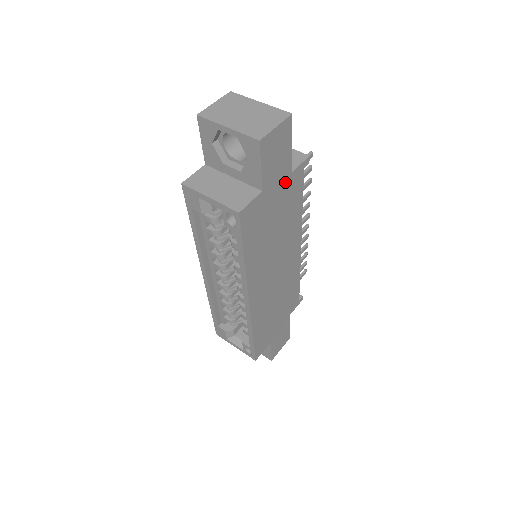
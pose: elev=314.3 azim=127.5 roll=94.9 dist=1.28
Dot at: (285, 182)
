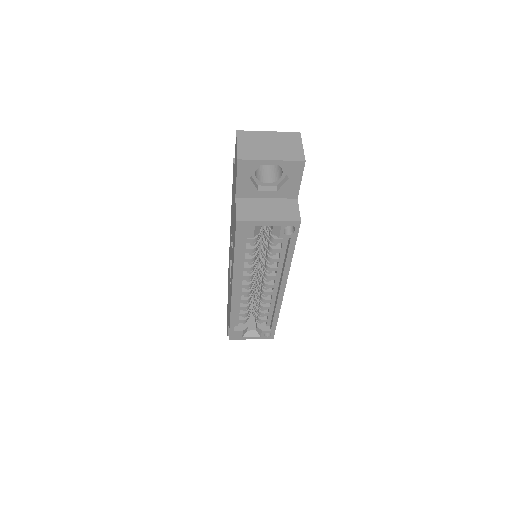
Dot at: occluded
